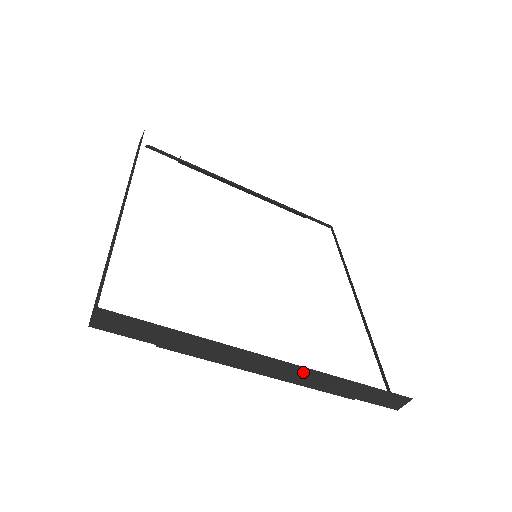
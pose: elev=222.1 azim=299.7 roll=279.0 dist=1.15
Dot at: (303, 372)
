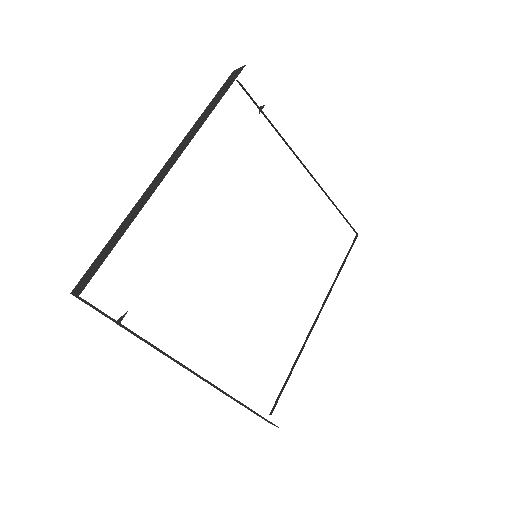
Dot at: (212, 384)
